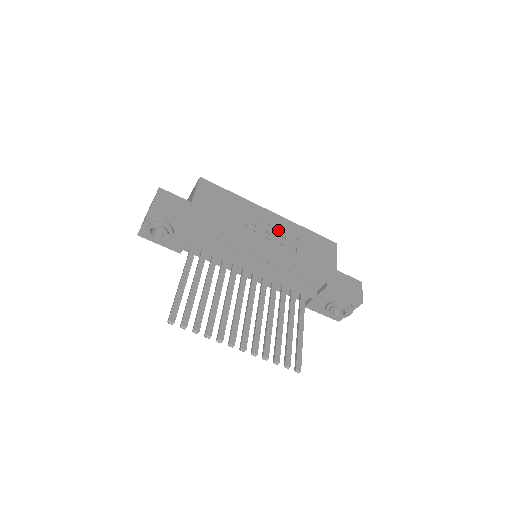
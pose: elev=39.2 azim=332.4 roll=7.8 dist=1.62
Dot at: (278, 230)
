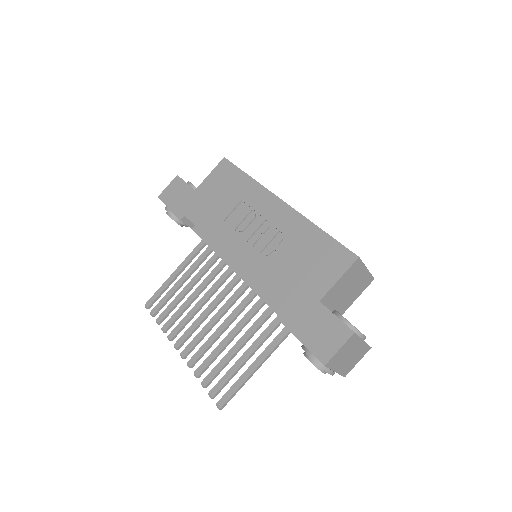
Dot at: (273, 227)
